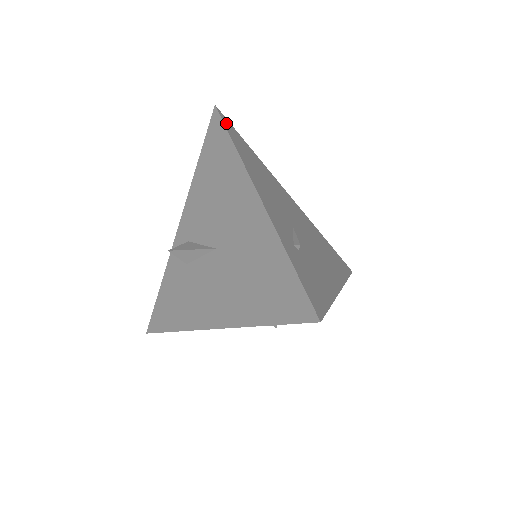
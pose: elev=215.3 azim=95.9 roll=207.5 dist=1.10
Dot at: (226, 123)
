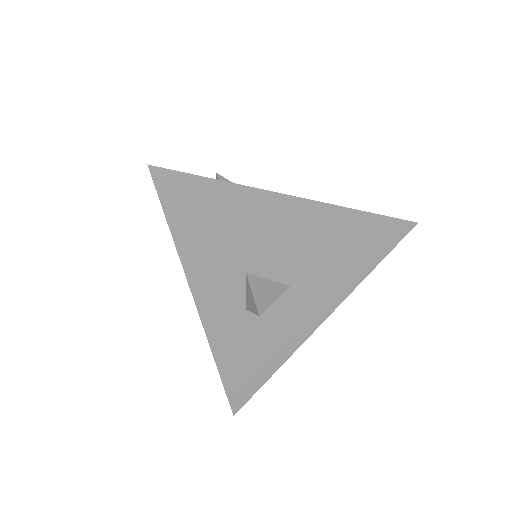
Dot at: occluded
